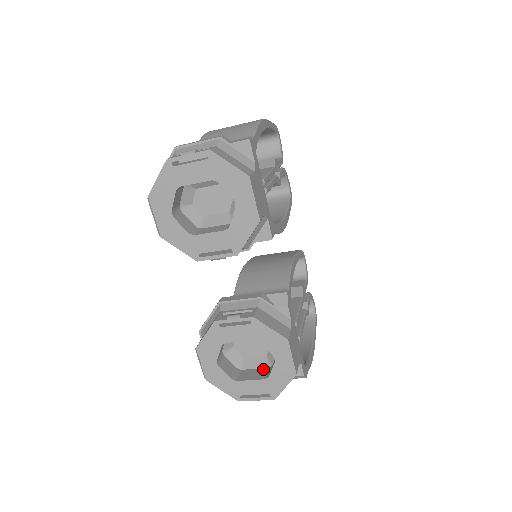
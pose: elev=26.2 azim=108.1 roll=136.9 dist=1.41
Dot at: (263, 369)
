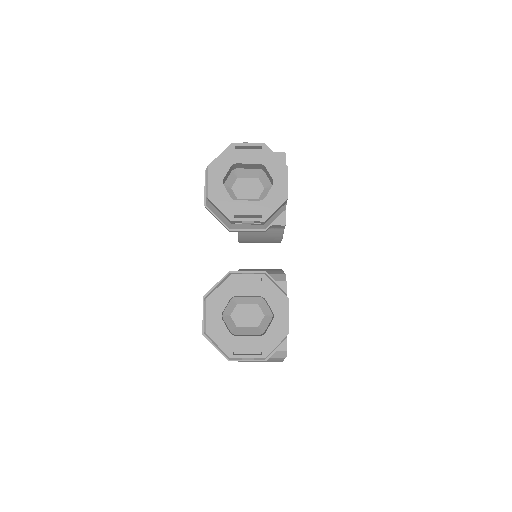
Dot at: occluded
